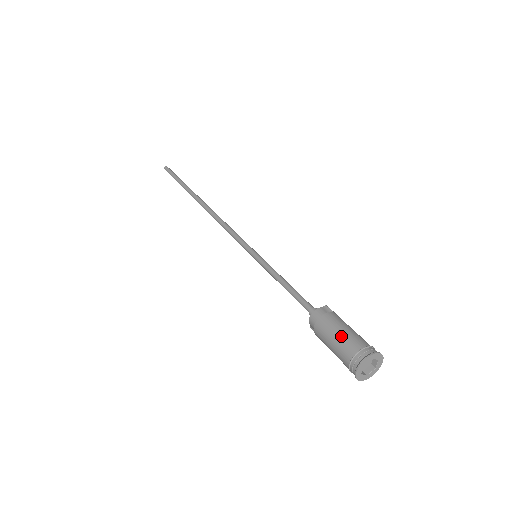
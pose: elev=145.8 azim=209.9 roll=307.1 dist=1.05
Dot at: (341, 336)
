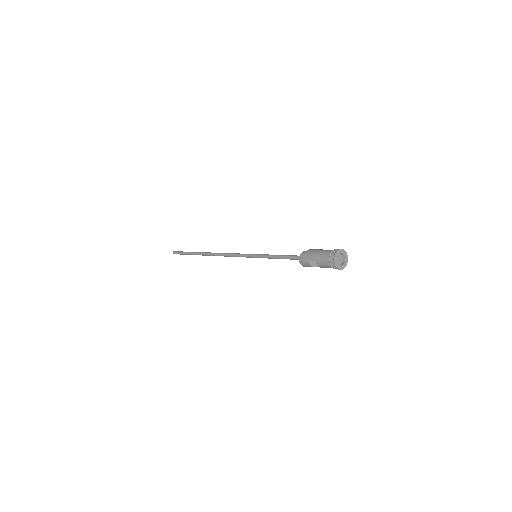
Dot at: occluded
